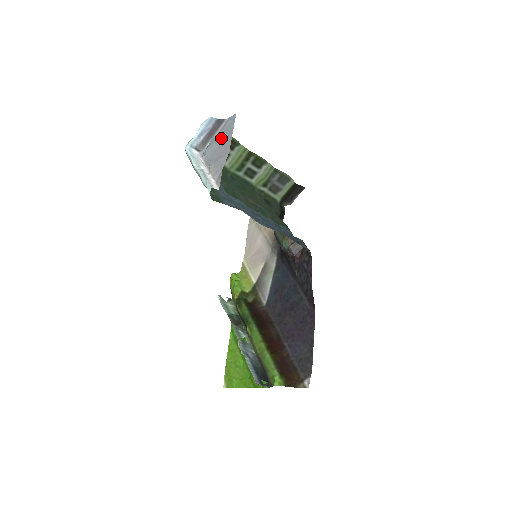
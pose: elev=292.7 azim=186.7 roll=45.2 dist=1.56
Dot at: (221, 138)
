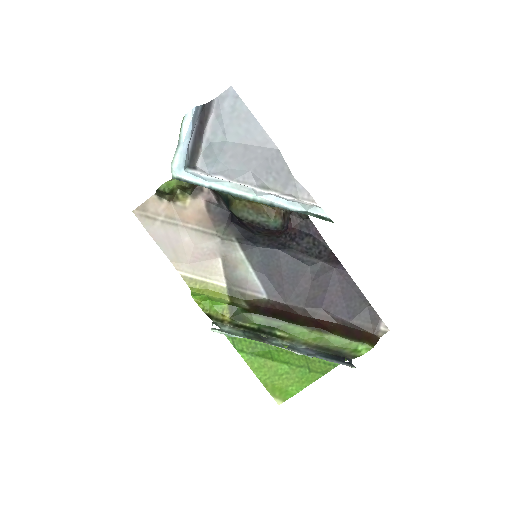
Dot at: (234, 133)
